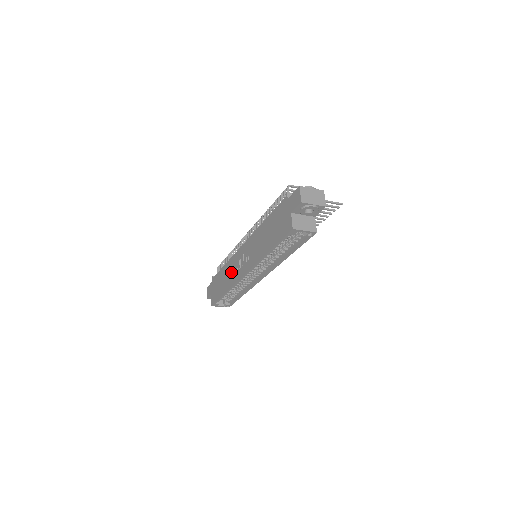
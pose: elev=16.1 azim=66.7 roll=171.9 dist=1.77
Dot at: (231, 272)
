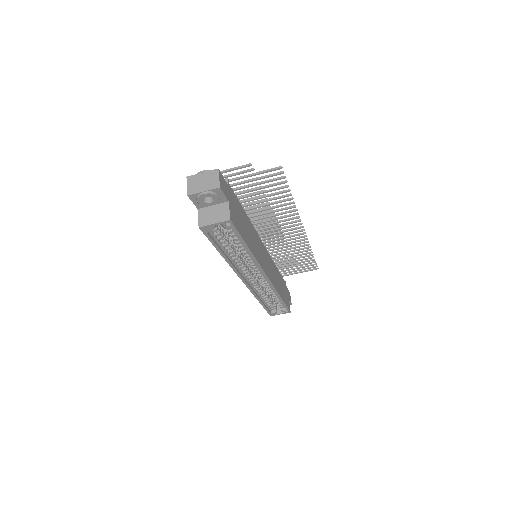
Dot at: occluded
